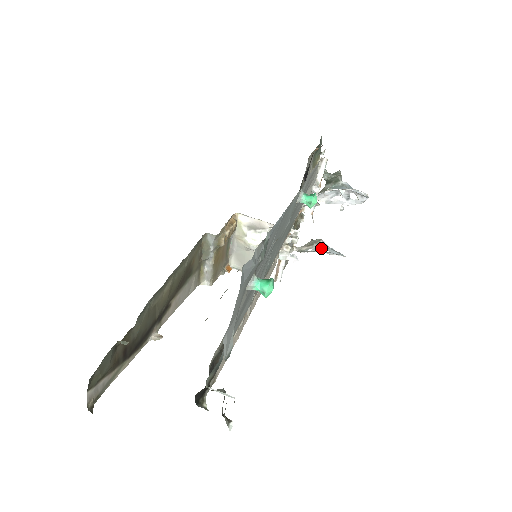
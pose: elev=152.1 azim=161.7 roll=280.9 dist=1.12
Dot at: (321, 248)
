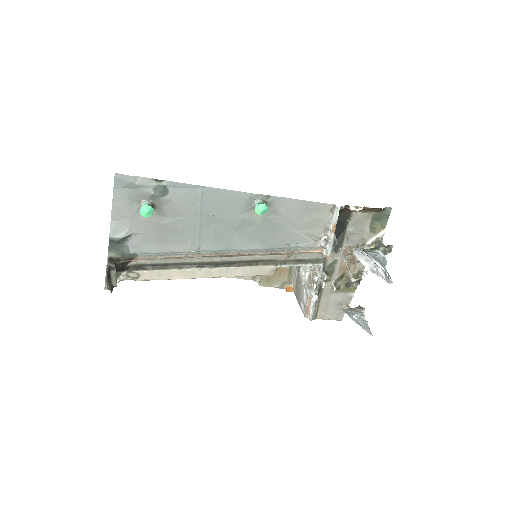
Dot at: (354, 312)
